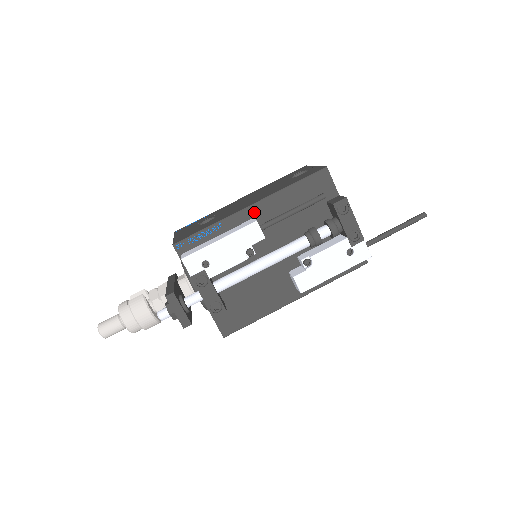
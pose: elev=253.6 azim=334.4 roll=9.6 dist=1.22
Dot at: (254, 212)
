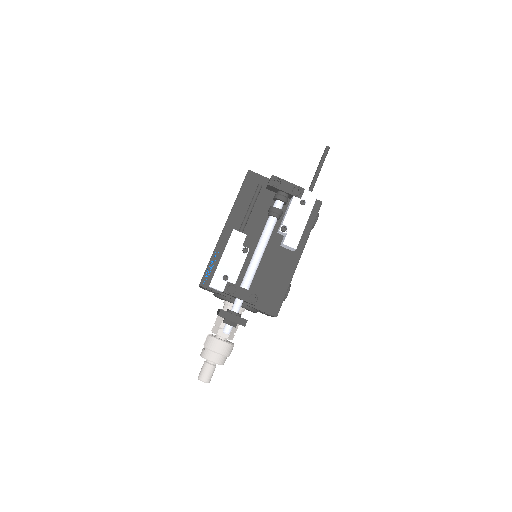
Dot at: (230, 228)
